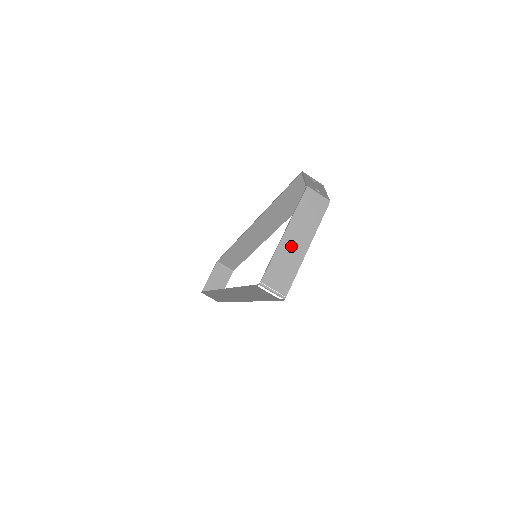
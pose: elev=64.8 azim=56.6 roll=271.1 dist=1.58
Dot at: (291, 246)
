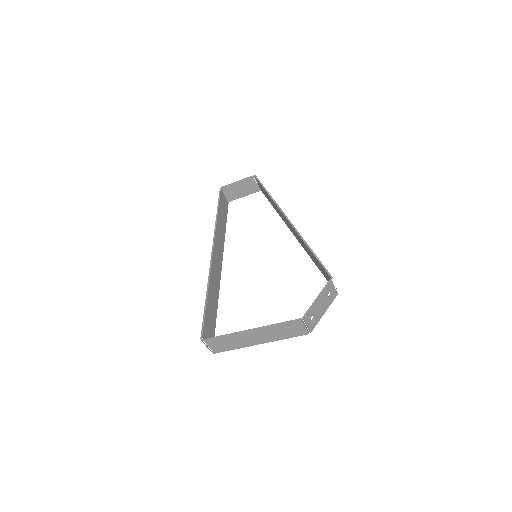
Dot at: (248, 338)
